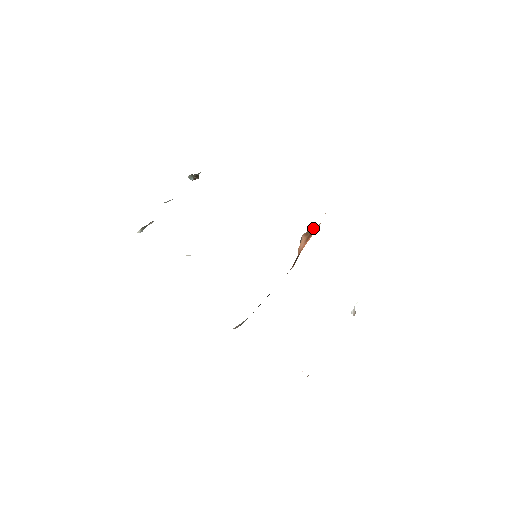
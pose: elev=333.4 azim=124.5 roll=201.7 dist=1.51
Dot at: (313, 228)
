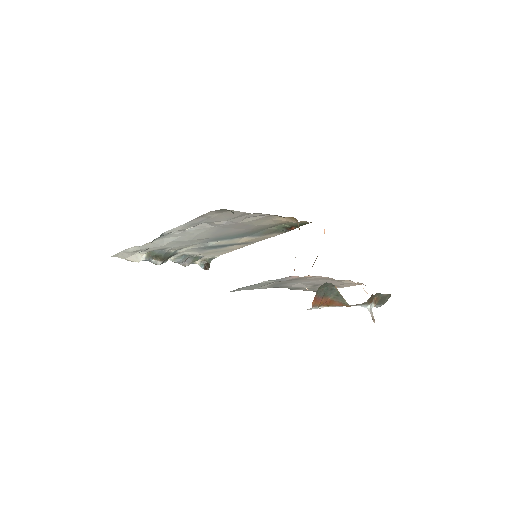
Dot at: occluded
